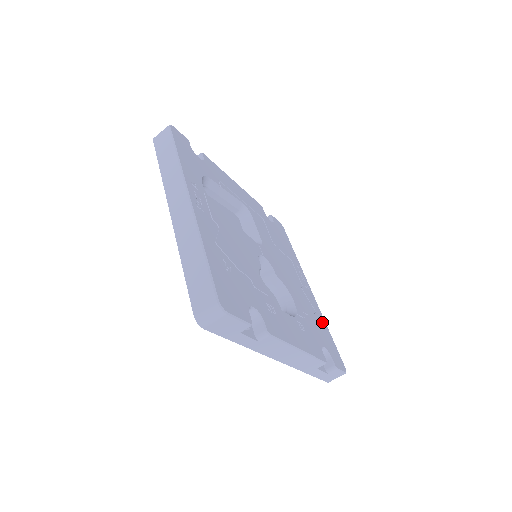
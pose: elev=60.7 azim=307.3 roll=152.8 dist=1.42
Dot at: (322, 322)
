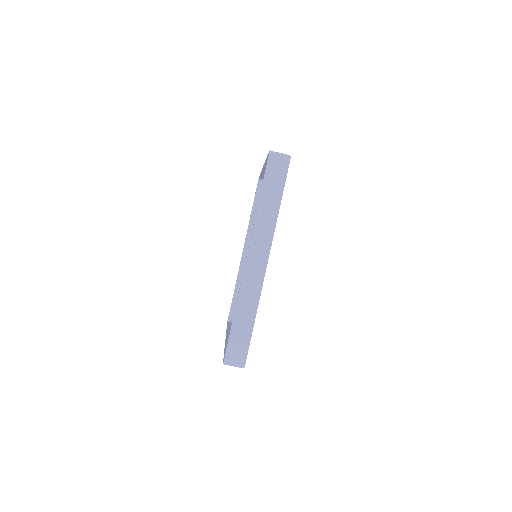
Dot at: occluded
